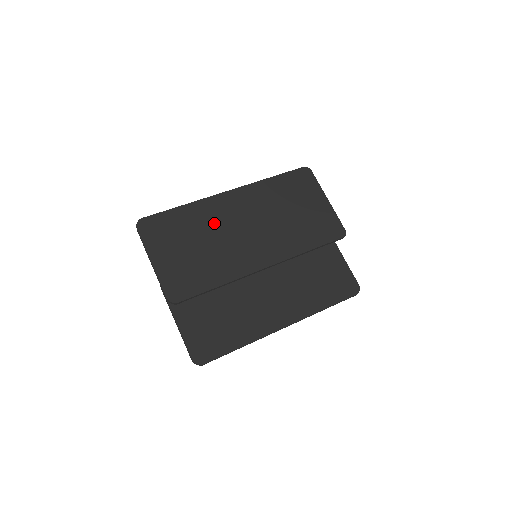
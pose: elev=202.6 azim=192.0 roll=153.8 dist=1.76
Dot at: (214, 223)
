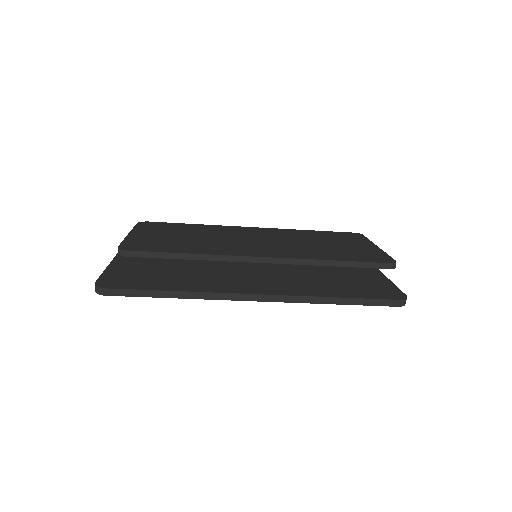
Dot at: (221, 233)
